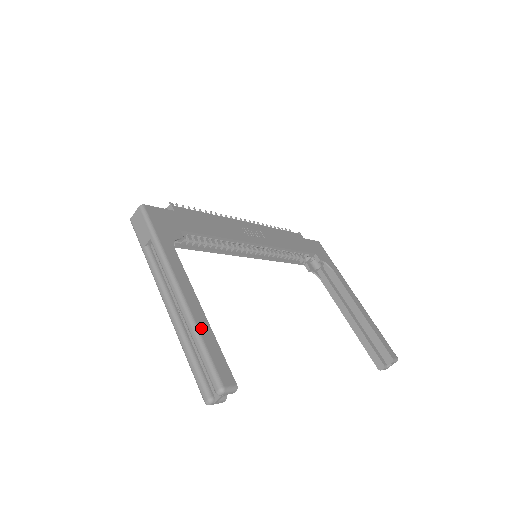
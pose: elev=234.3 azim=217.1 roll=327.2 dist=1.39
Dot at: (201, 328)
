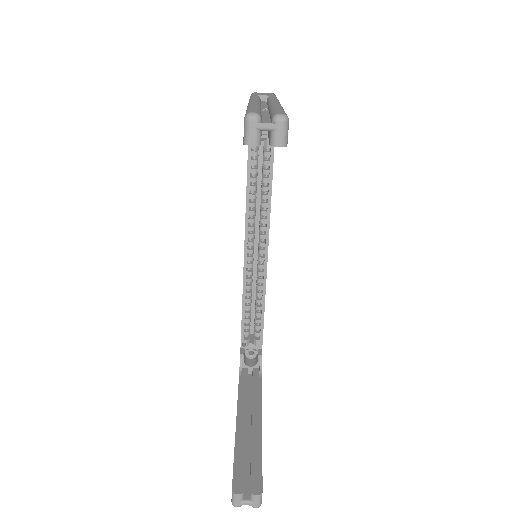
Dot at: occluded
